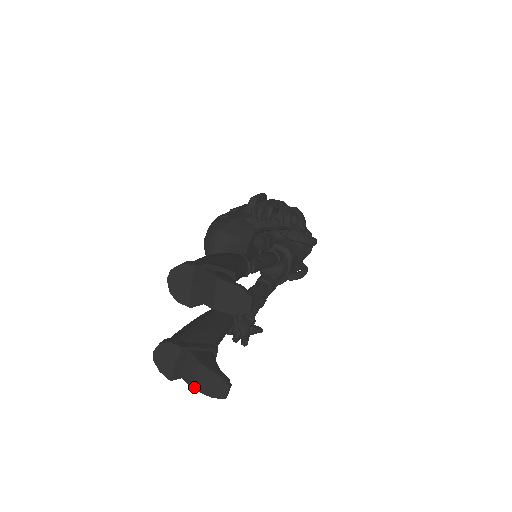
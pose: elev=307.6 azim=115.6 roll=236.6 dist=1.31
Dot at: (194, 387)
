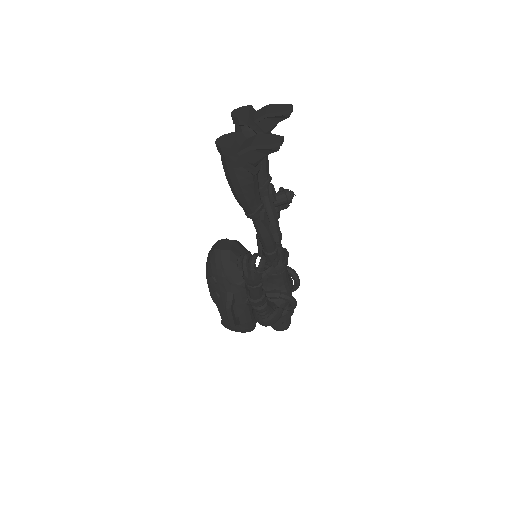
Dot at: (253, 145)
